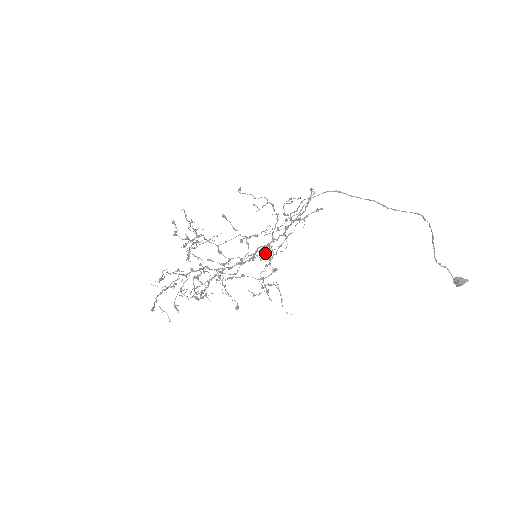
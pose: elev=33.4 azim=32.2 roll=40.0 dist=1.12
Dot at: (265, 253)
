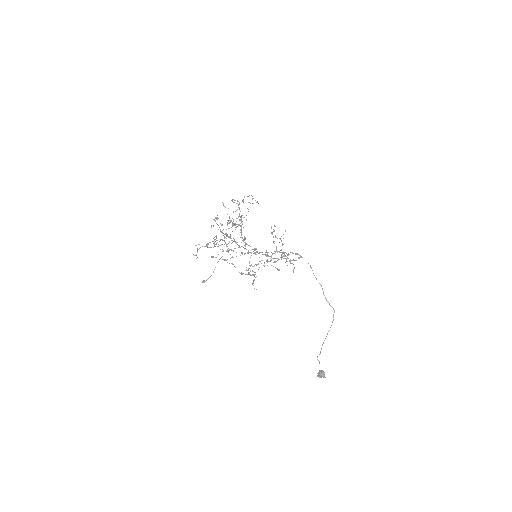
Dot at: occluded
